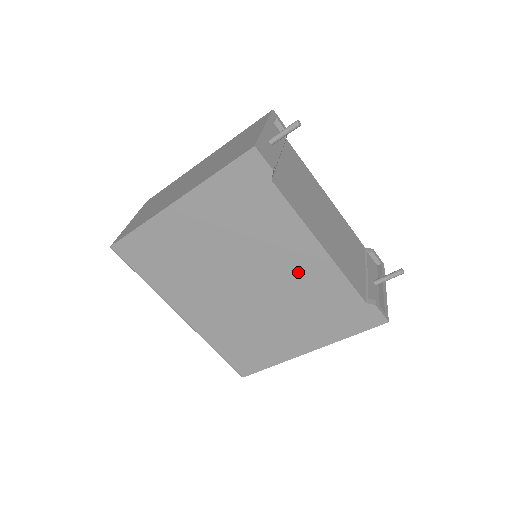
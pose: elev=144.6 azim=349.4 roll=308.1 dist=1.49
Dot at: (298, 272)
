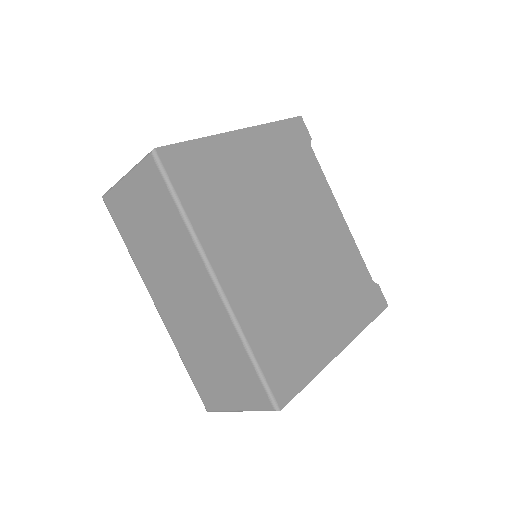
Dot at: (329, 236)
